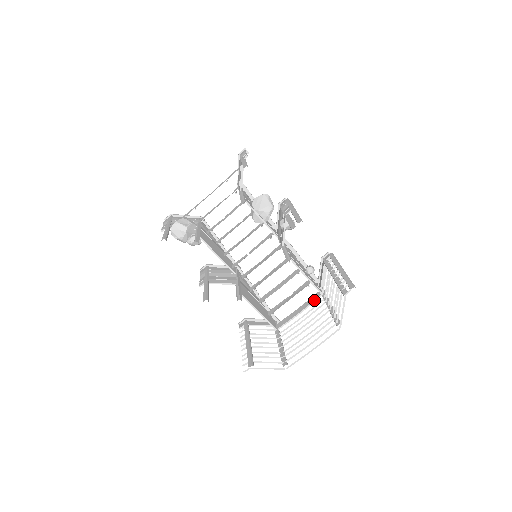
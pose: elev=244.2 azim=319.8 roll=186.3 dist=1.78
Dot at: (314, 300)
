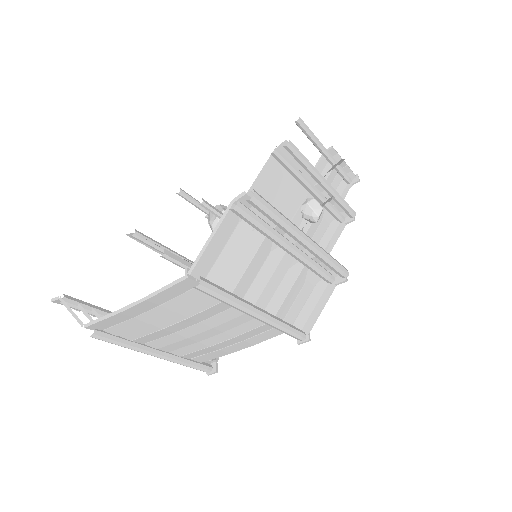
Dot at: (263, 329)
